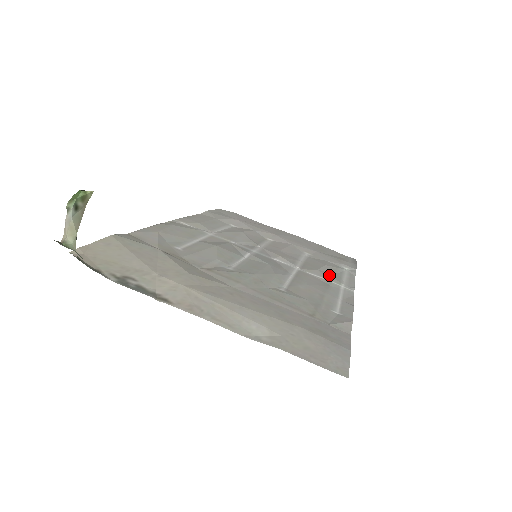
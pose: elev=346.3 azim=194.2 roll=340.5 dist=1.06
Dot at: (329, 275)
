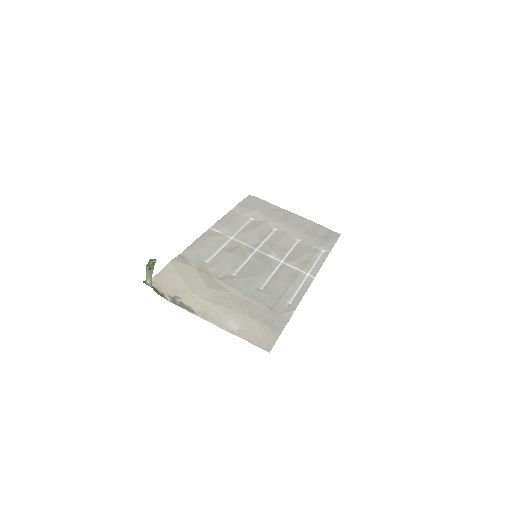
Dot at: (303, 264)
